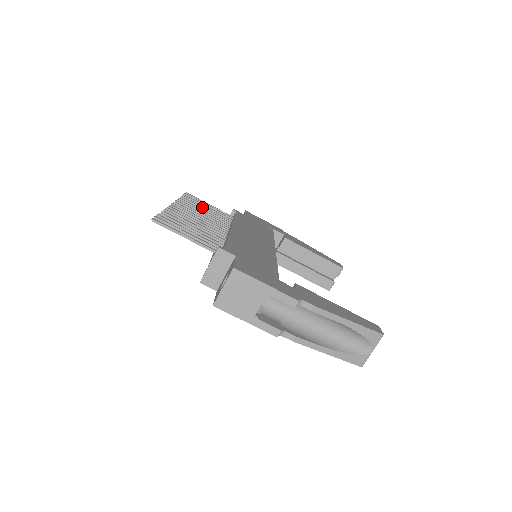
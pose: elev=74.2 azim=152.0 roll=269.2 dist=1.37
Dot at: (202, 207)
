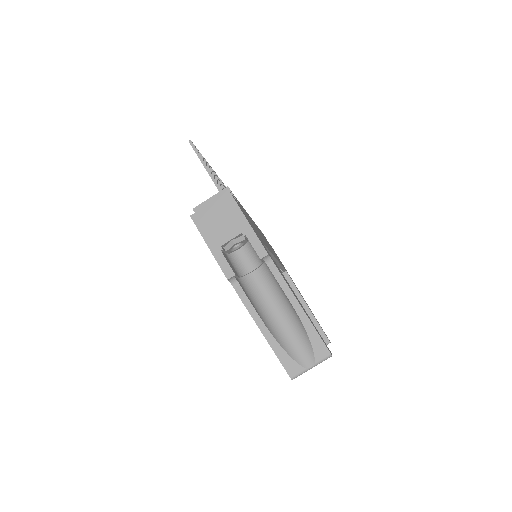
Dot at: occluded
